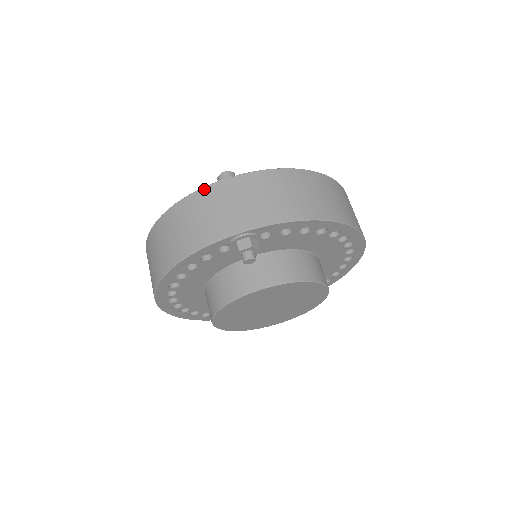
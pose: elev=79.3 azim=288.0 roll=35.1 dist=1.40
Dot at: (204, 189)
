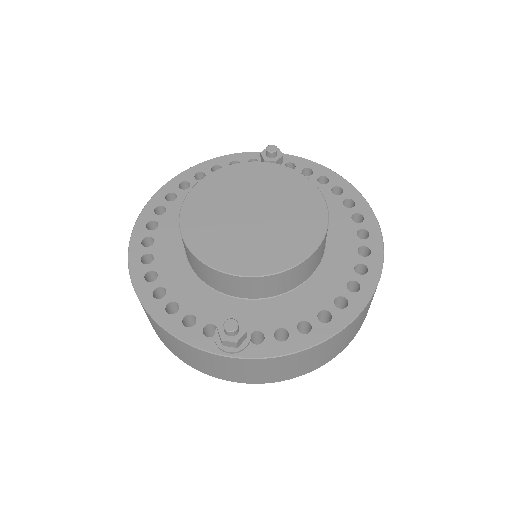
Dot at: occluded
